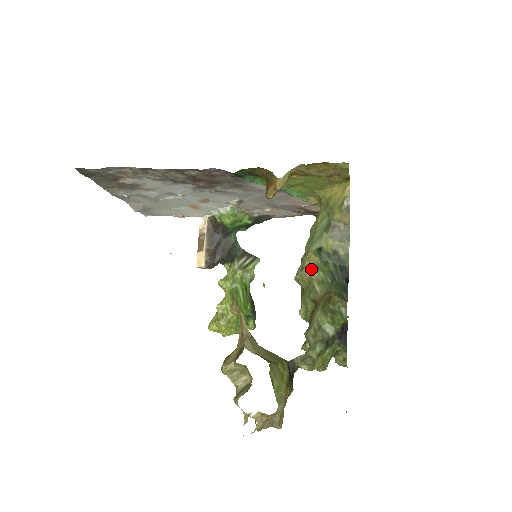
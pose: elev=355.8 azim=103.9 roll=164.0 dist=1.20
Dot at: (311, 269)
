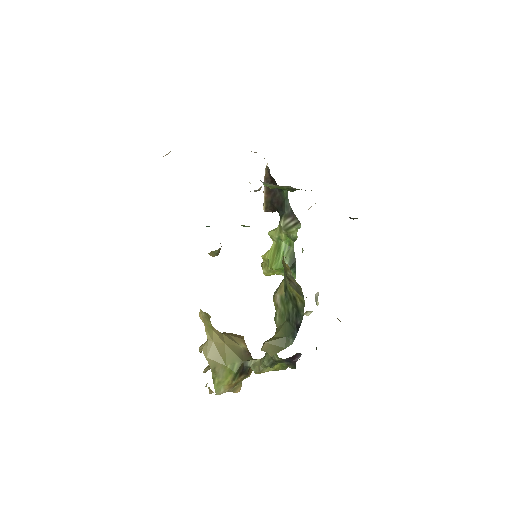
Dot at: (278, 299)
